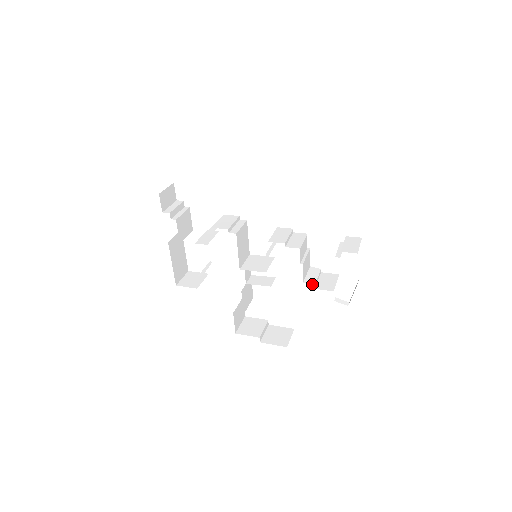
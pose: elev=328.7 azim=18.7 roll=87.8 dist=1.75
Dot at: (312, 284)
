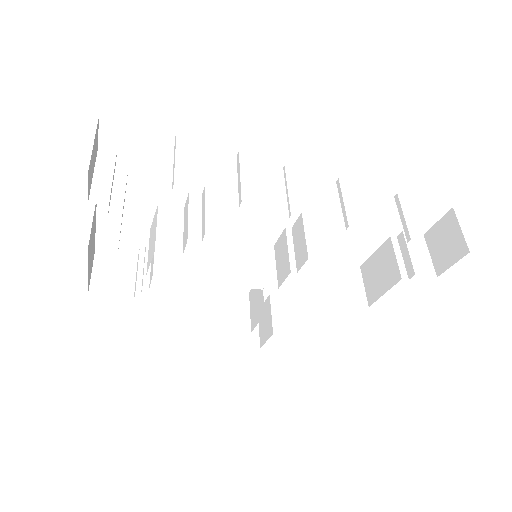
Dot at: (343, 300)
